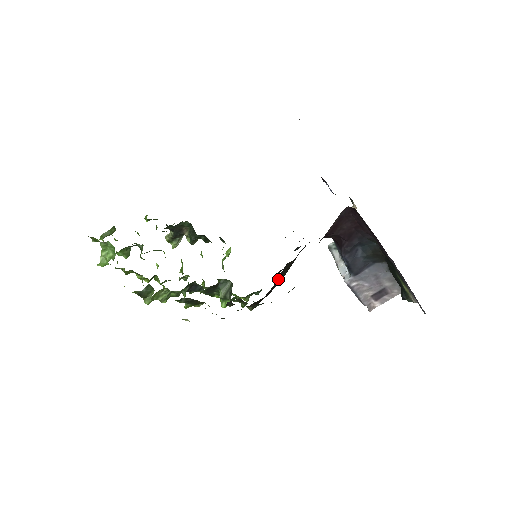
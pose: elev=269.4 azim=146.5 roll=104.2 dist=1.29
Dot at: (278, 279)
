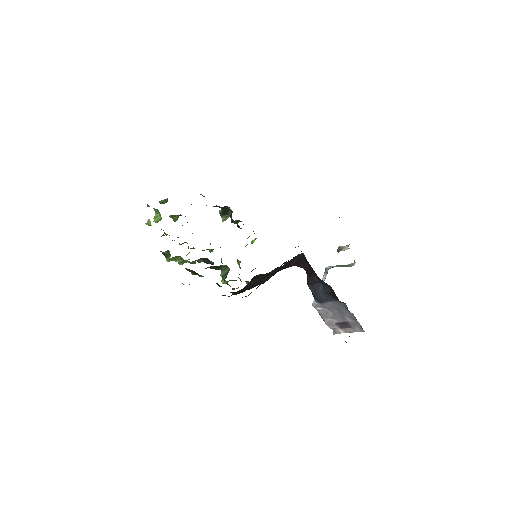
Dot at: (256, 282)
